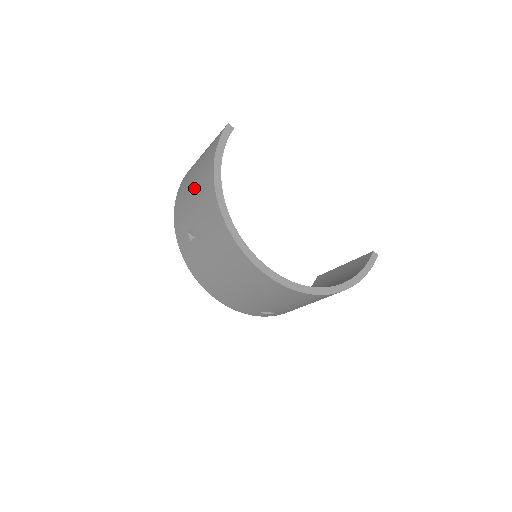
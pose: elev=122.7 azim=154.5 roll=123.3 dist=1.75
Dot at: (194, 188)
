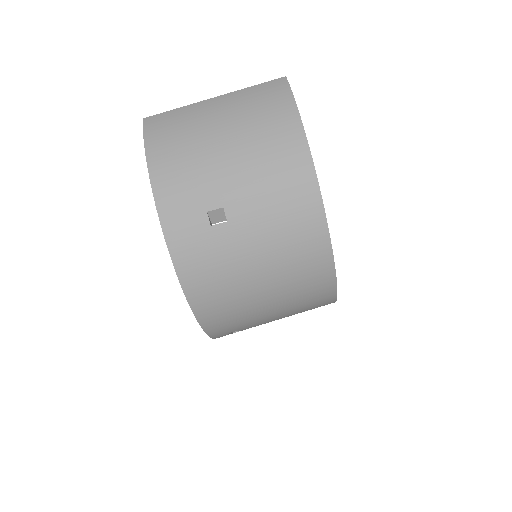
Dot at: (236, 148)
